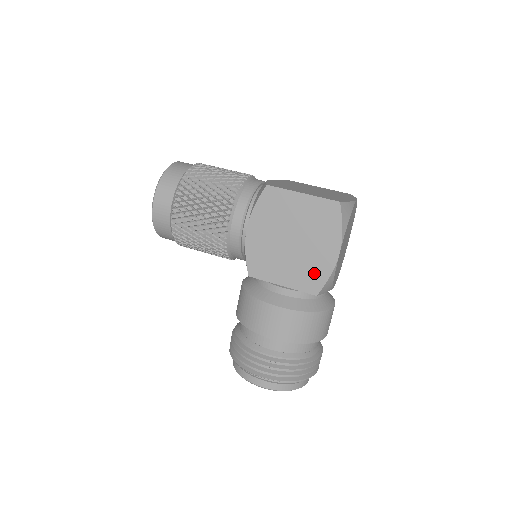
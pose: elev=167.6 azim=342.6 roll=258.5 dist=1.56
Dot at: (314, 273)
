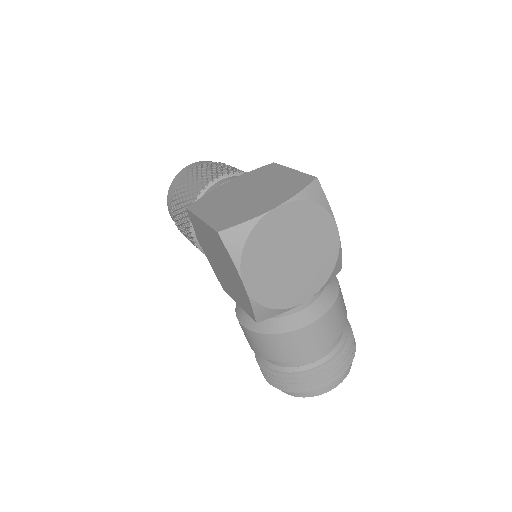
Dot at: (244, 300)
